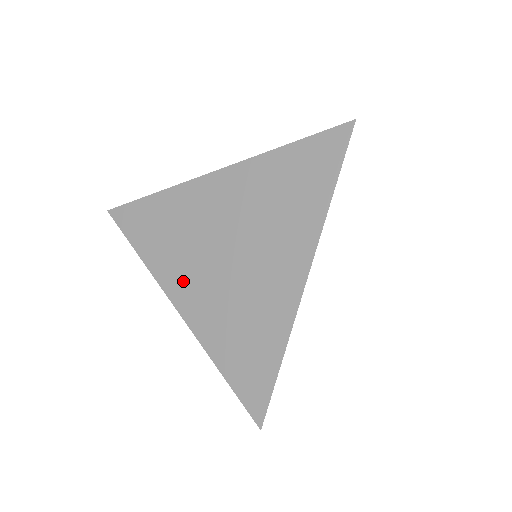
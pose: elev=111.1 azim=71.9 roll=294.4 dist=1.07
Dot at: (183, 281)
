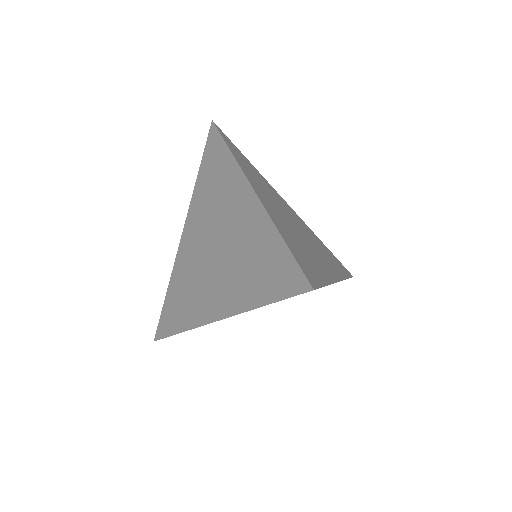
Dot at: (194, 225)
